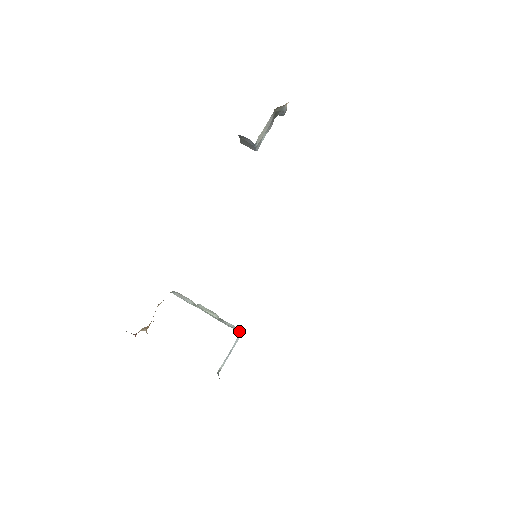
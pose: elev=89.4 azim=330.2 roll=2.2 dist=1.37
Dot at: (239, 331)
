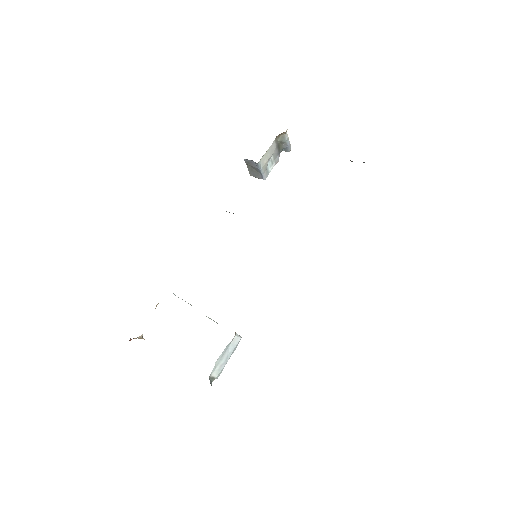
Dot at: (236, 333)
